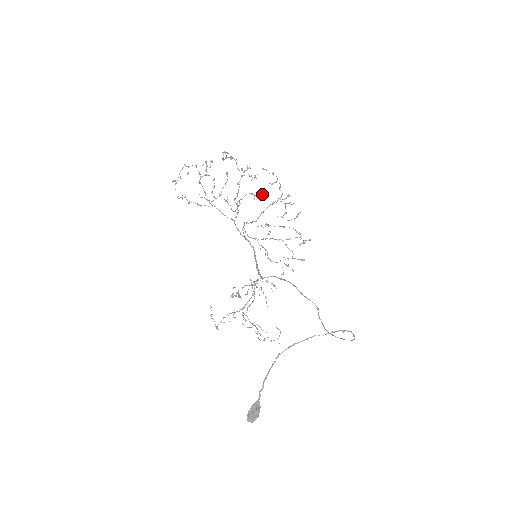
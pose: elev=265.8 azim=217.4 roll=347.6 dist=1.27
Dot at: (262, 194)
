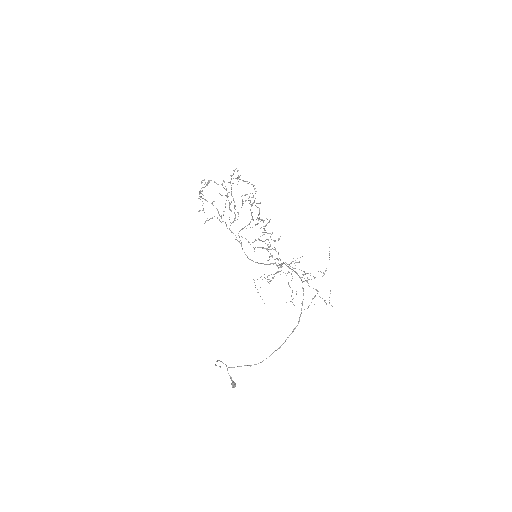
Dot at: (254, 188)
